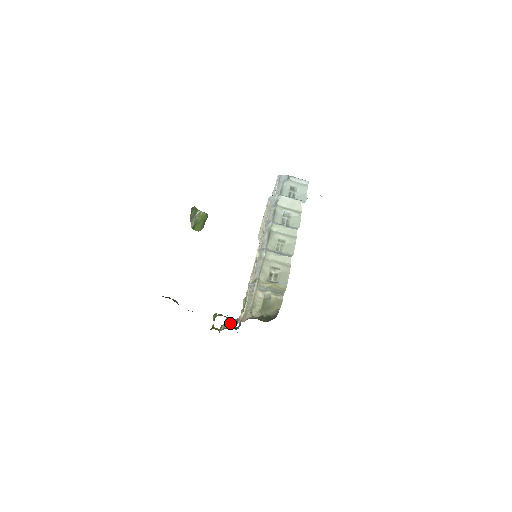
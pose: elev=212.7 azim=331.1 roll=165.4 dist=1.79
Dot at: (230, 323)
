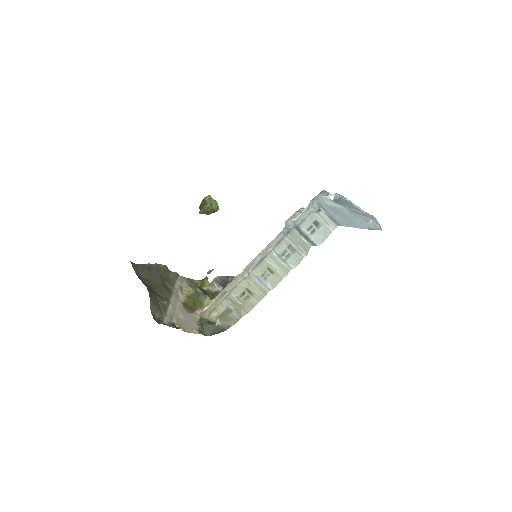
Dot at: (214, 288)
